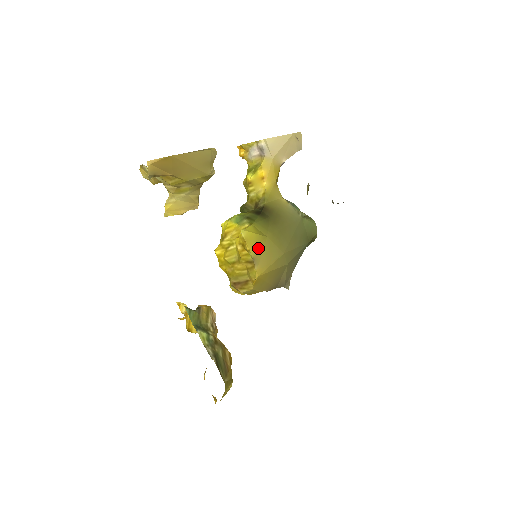
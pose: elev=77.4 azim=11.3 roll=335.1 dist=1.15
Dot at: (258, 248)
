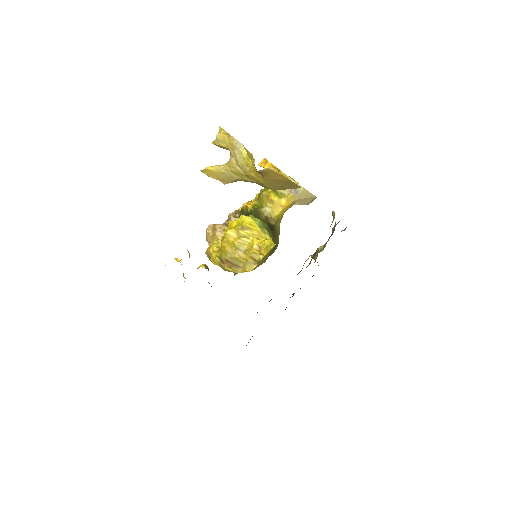
Dot at: (266, 255)
